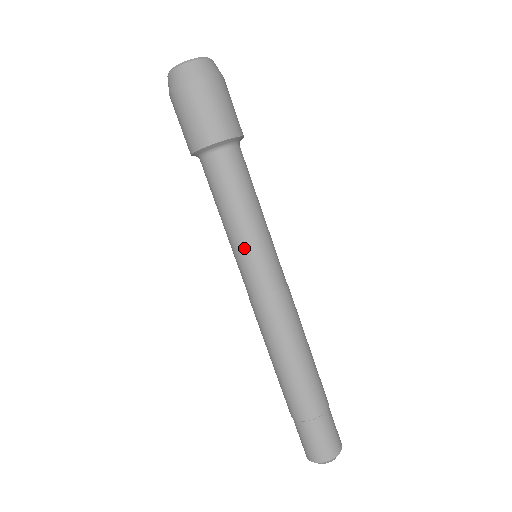
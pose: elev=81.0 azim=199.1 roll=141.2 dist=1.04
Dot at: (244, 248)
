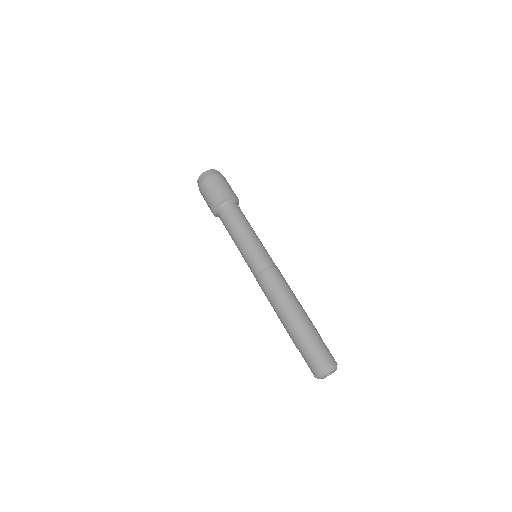
Dot at: (249, 246)
